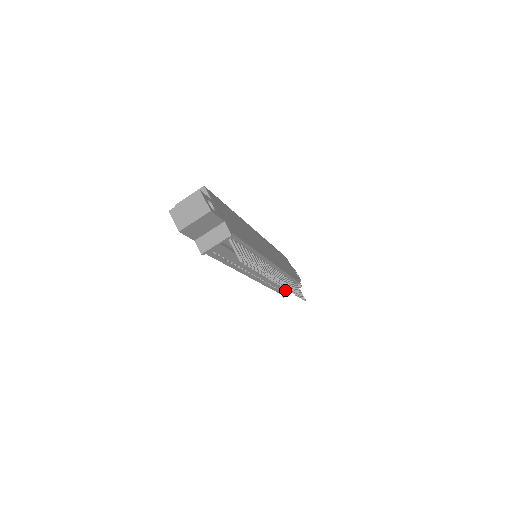
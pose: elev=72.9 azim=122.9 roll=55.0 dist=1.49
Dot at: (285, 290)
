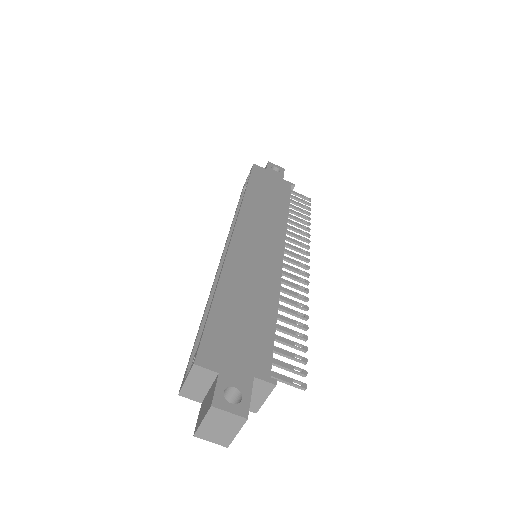
Dot at: occluded
